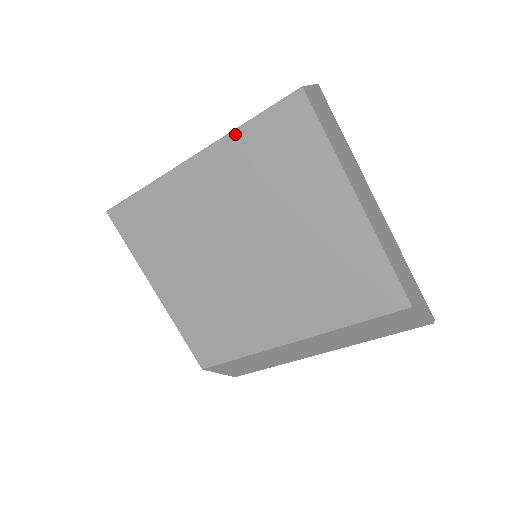
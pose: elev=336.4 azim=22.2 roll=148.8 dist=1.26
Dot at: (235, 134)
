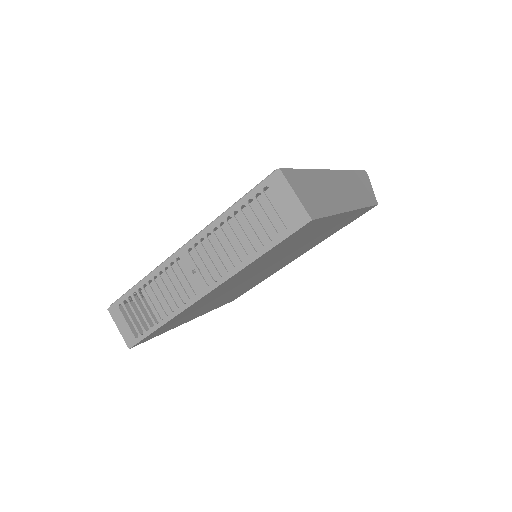
Dot at: (250, 265)
